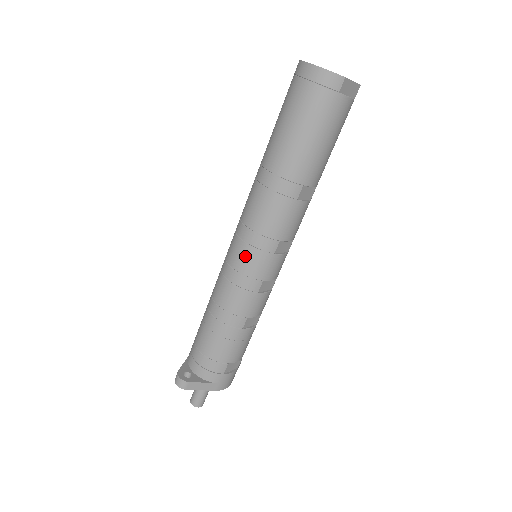
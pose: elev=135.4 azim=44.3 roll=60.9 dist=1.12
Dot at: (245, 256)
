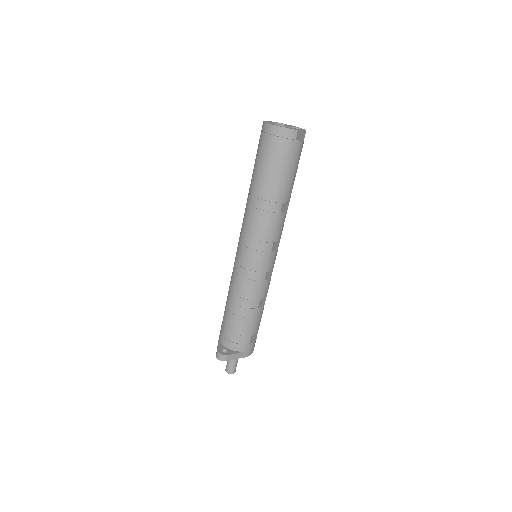
Dot at: (252, 258)
